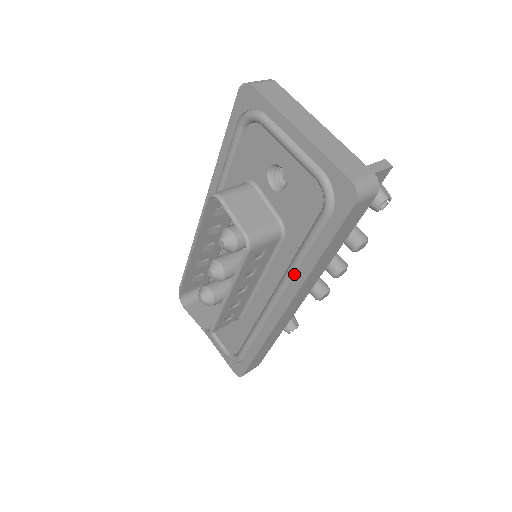
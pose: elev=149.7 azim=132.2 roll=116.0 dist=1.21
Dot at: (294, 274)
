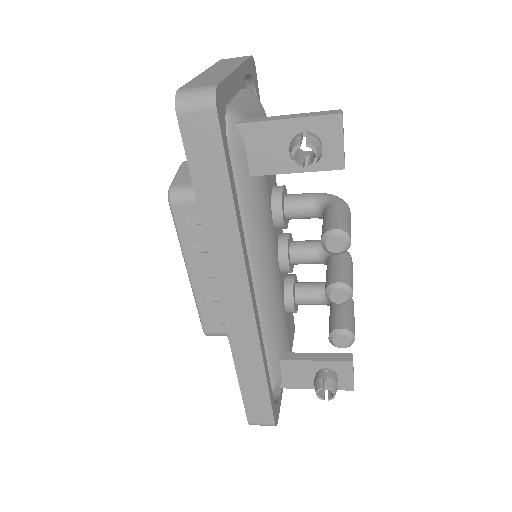
Dot at: occluded
